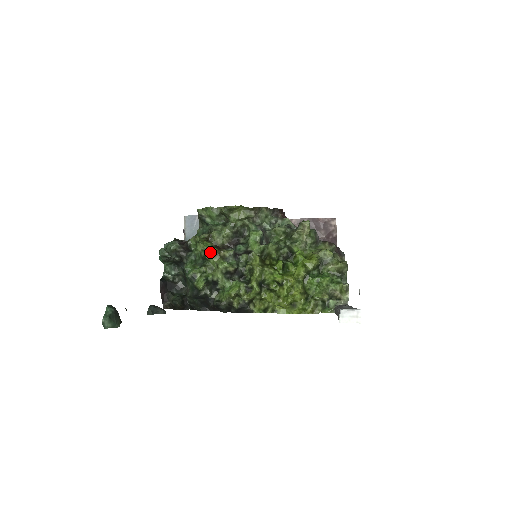
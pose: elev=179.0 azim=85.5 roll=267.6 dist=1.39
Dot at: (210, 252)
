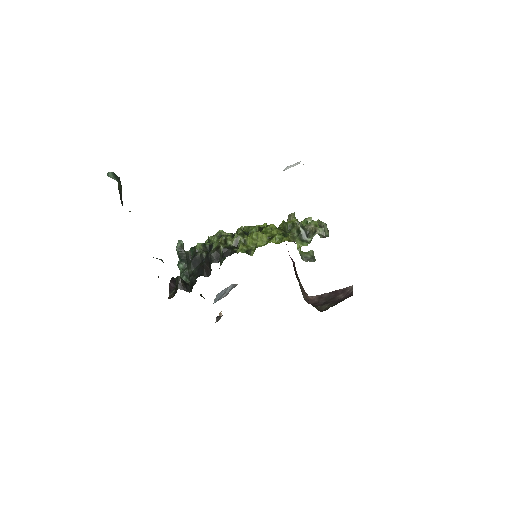
Dot at: (213, 235)
